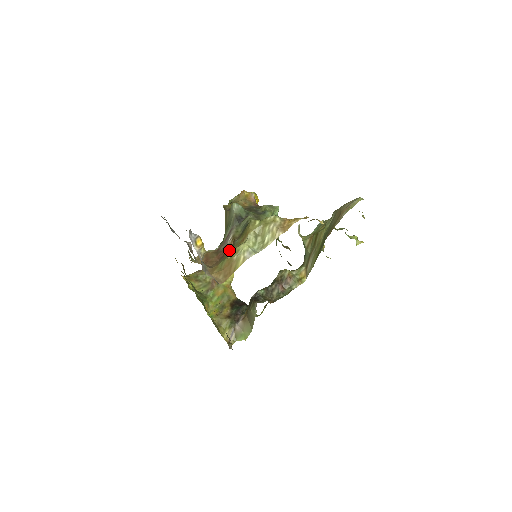
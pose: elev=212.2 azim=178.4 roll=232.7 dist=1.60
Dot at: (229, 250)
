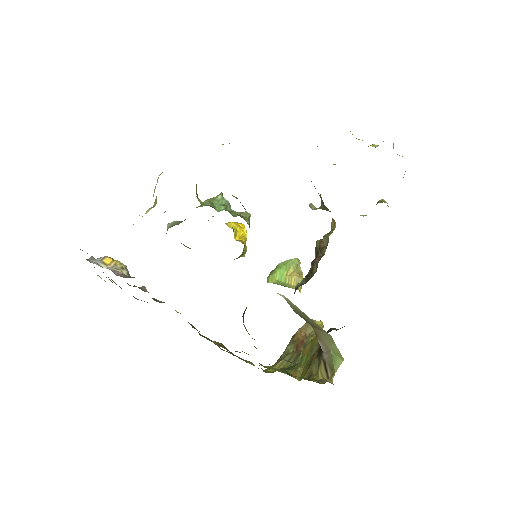
Dot at: occluded
